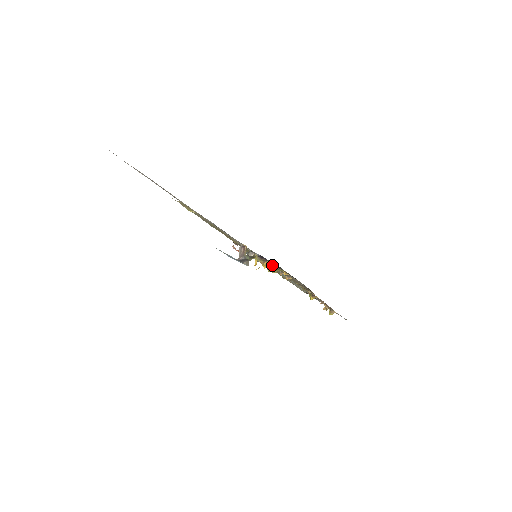
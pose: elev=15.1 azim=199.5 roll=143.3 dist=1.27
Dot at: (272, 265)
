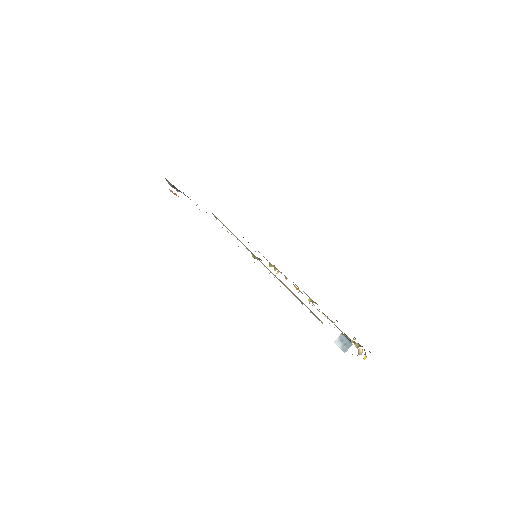
Dot at: occluded
